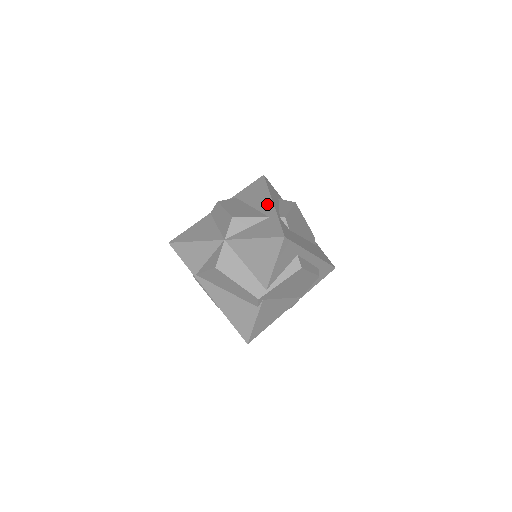
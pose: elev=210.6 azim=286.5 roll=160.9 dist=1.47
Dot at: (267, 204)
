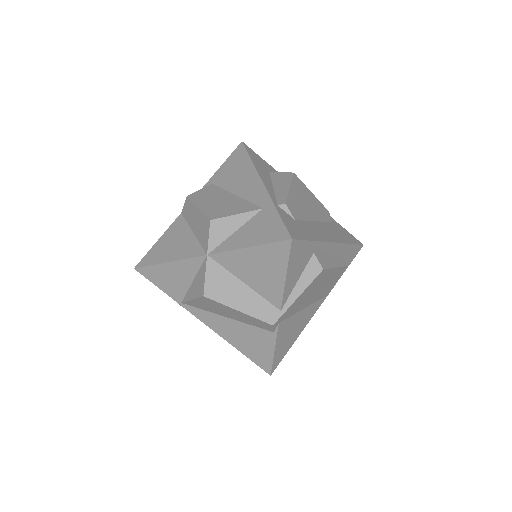
Dot at: (255, 187)
